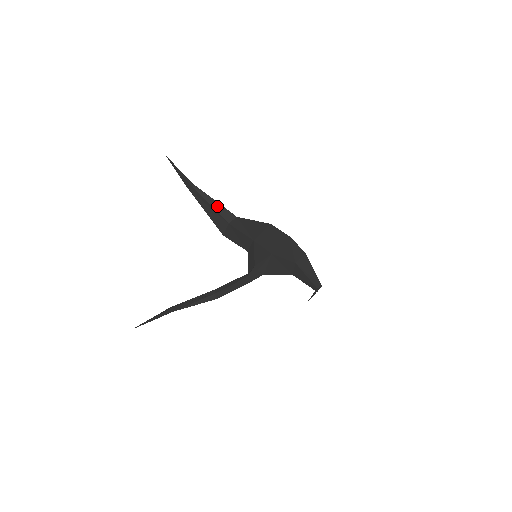
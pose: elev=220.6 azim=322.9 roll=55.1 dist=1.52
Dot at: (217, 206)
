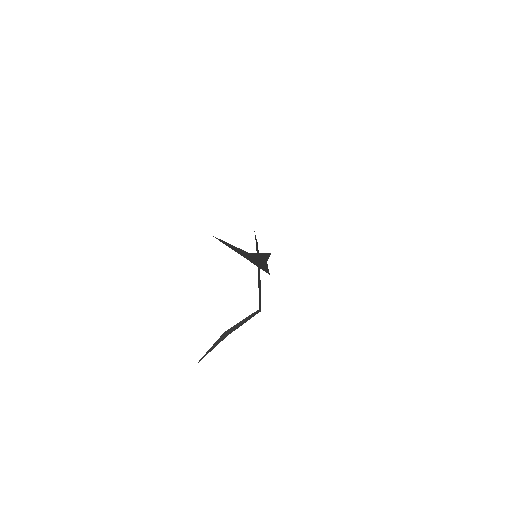
Dot at: (261, 256)
